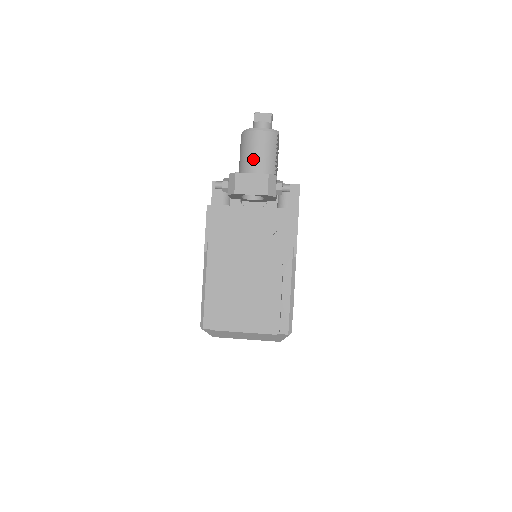
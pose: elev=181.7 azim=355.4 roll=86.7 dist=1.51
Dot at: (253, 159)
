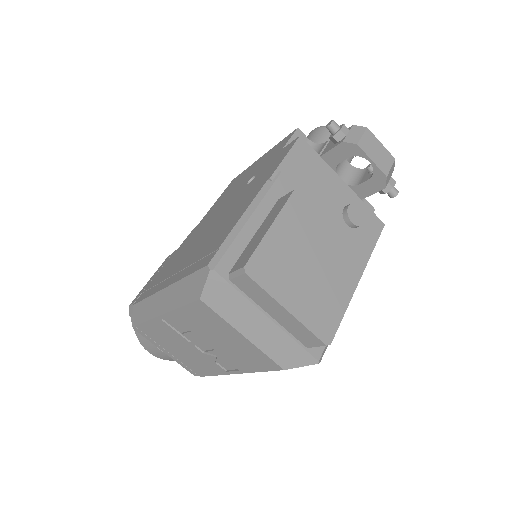
Dot at: occluded
